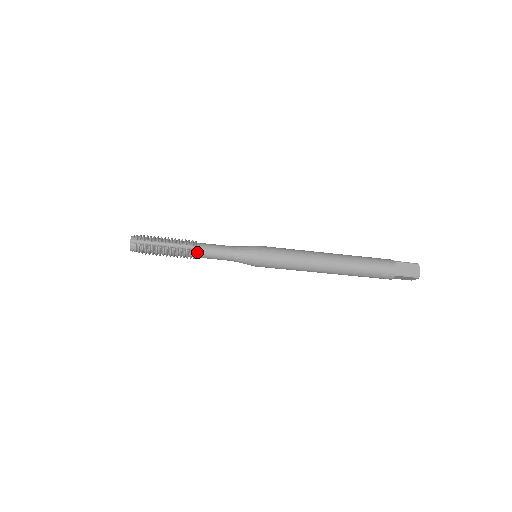
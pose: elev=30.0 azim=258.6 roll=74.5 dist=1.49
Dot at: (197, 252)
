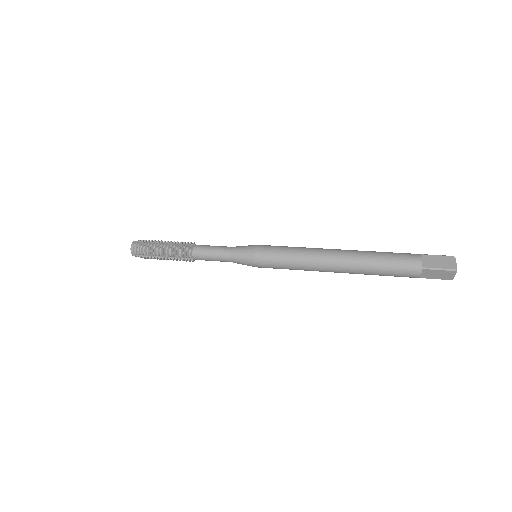
Dot at: occluded
